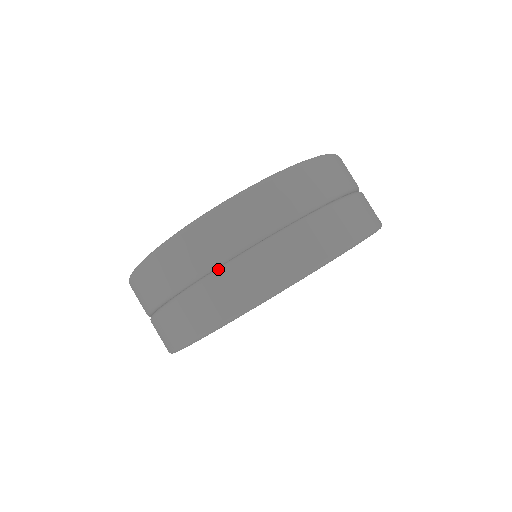
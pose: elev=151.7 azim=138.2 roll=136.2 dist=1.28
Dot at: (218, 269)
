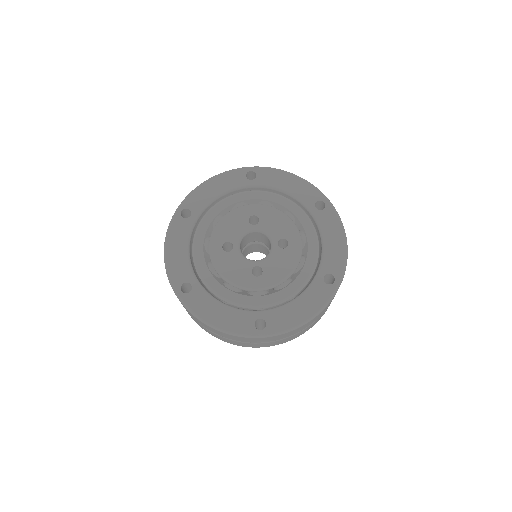
Dot at: occluded
